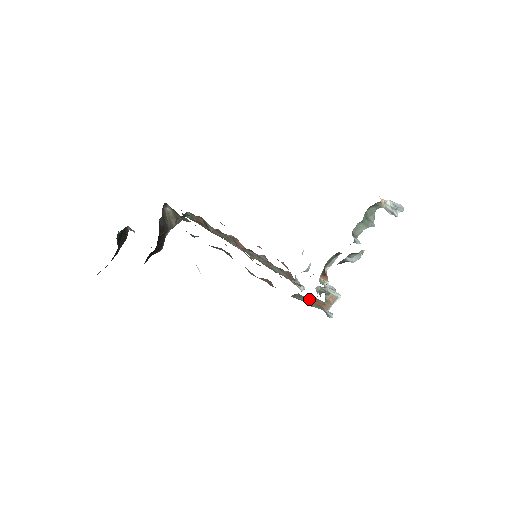
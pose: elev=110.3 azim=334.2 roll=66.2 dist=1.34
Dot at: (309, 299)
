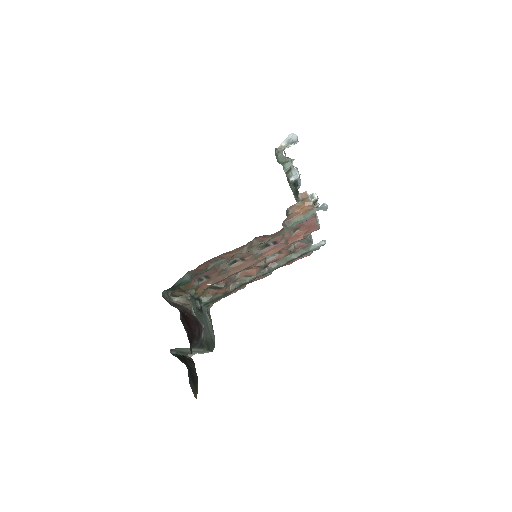
Dot at: (291, 213)
